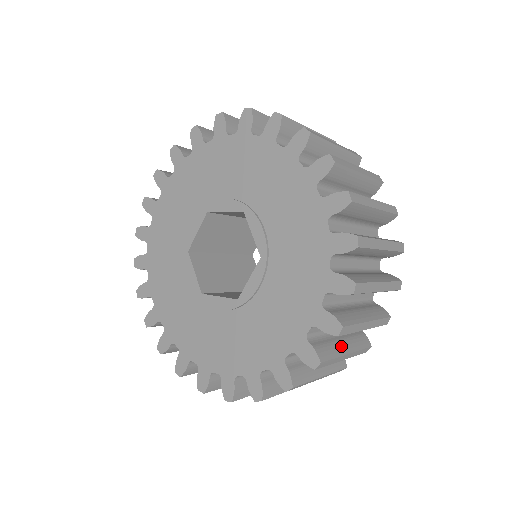
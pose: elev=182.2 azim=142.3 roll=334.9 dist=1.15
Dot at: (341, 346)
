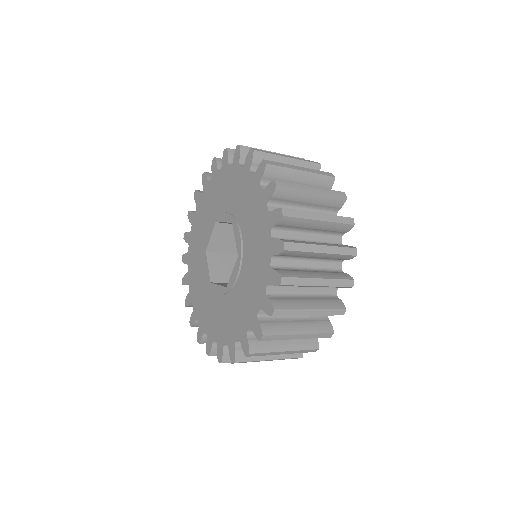
Dot at: occluded
